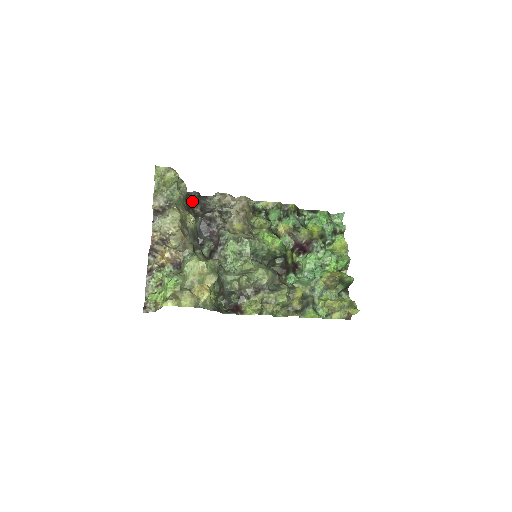
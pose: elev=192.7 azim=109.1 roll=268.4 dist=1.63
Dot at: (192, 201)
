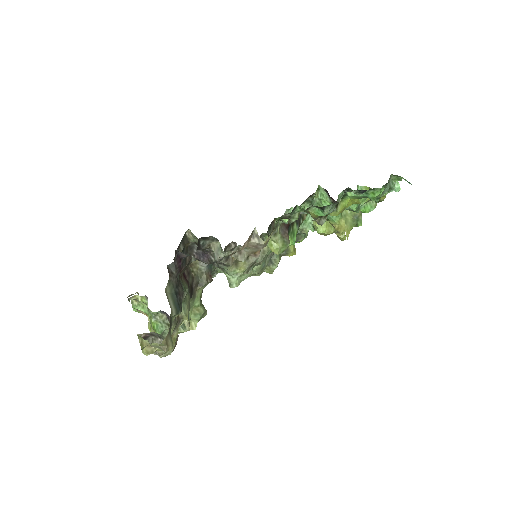
Dot at: occluded
